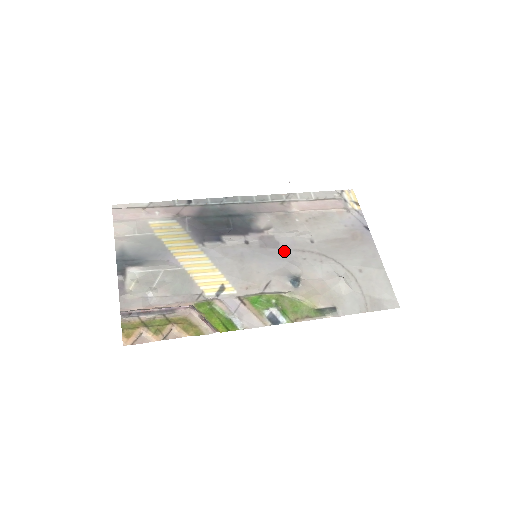
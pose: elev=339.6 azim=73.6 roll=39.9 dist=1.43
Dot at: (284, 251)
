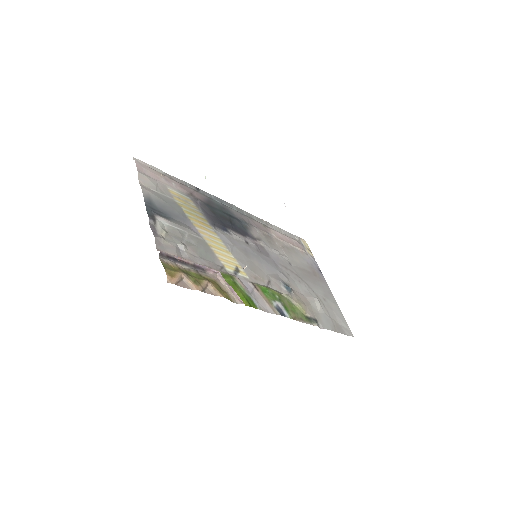
Dot at: (274, 262)
